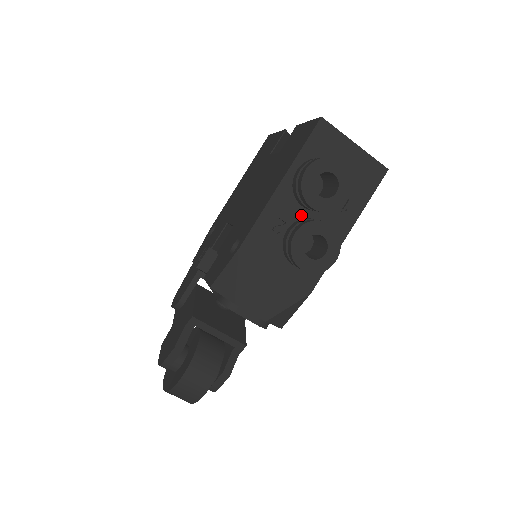
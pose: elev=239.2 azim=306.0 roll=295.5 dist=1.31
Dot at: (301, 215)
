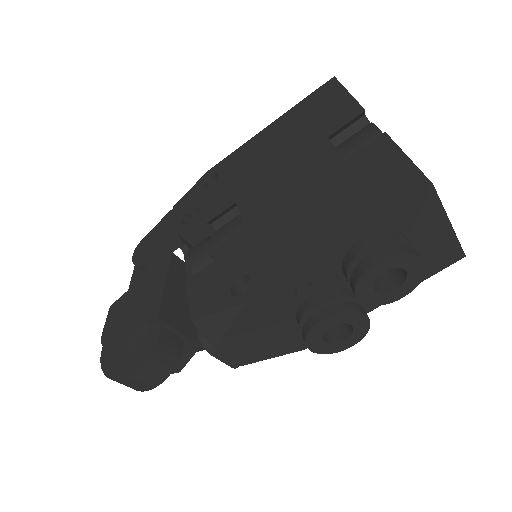
Dot at: (338, 283)
